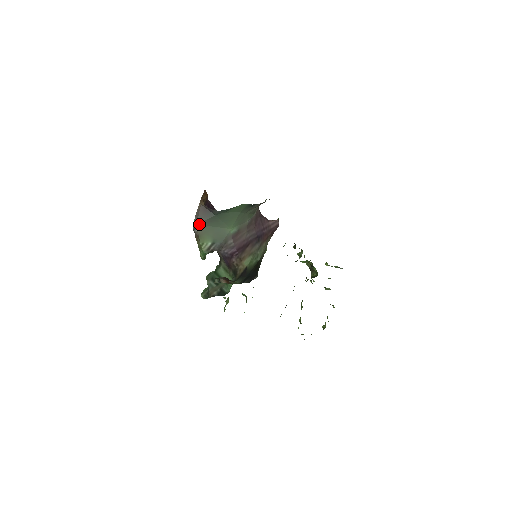
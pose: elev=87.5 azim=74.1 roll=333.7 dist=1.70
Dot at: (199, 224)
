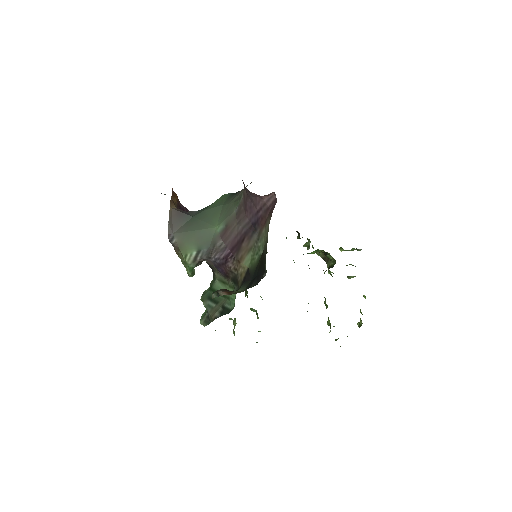
Dot at: (175, 233)
